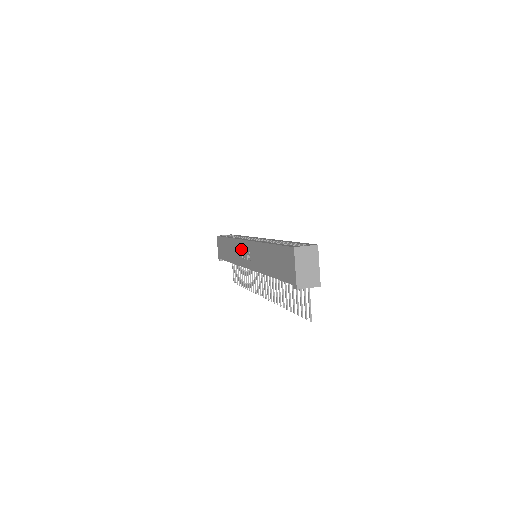
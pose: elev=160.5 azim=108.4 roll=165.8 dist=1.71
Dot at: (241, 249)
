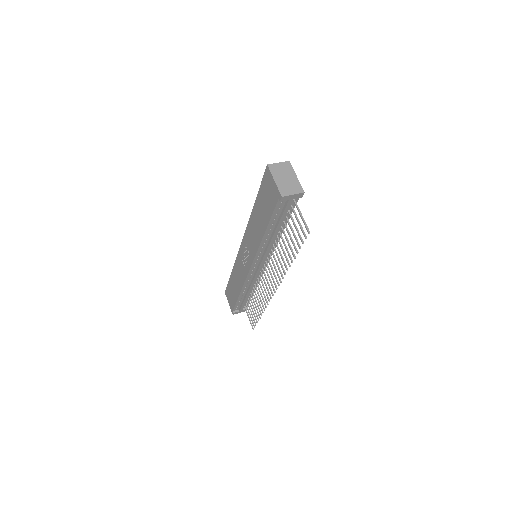
Dot at: (241, 259)
